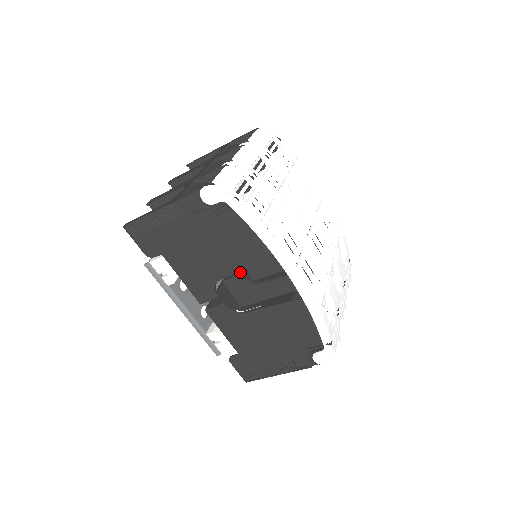
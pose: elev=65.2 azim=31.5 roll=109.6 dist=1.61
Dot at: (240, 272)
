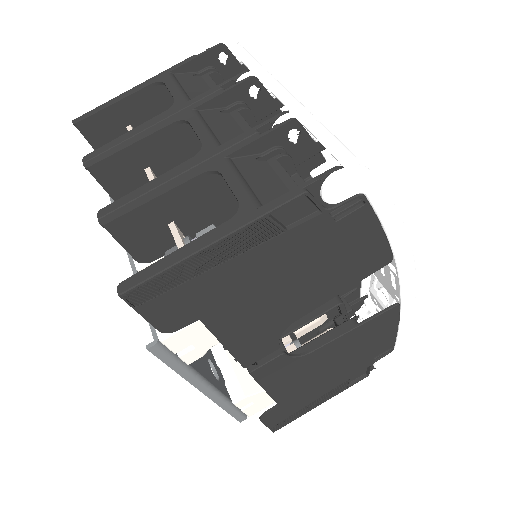
Dot at: occluded
